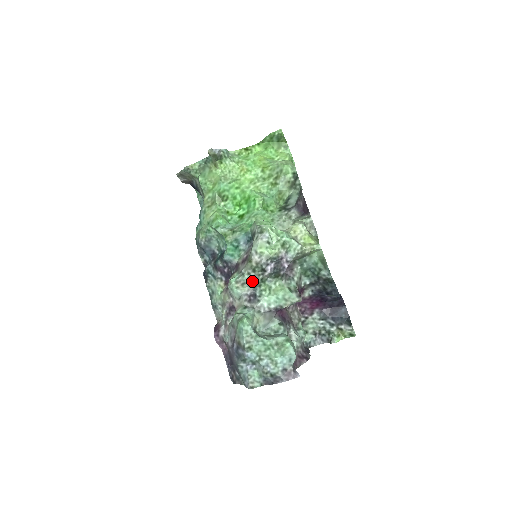
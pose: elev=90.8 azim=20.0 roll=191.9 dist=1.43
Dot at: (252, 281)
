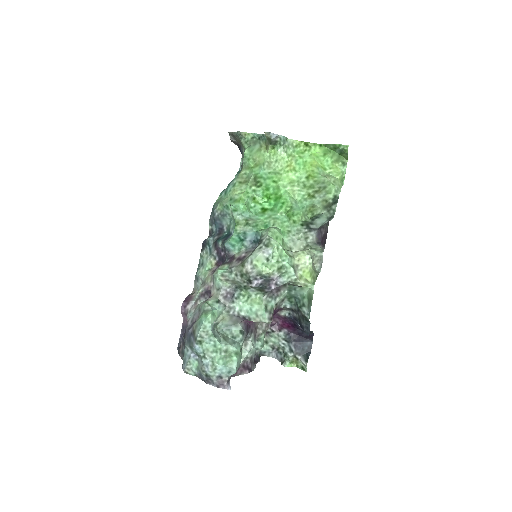
Dot at: (236, 282)
